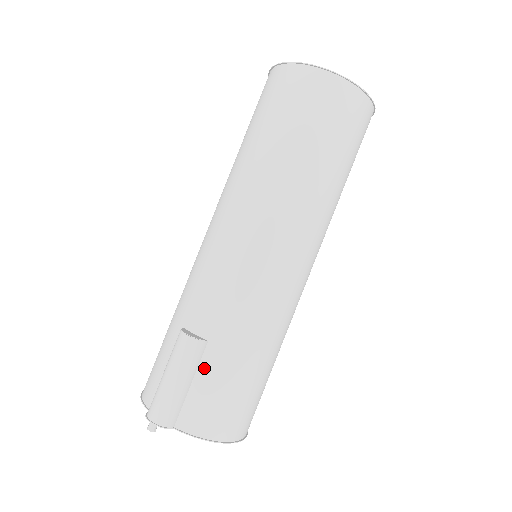
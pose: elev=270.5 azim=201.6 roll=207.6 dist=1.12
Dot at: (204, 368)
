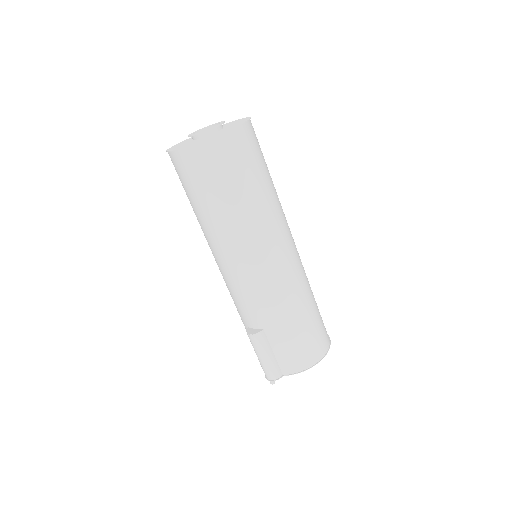
Dot at: (273, 342)
